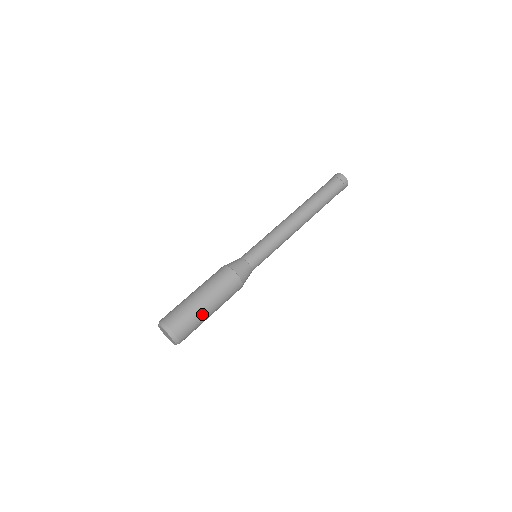
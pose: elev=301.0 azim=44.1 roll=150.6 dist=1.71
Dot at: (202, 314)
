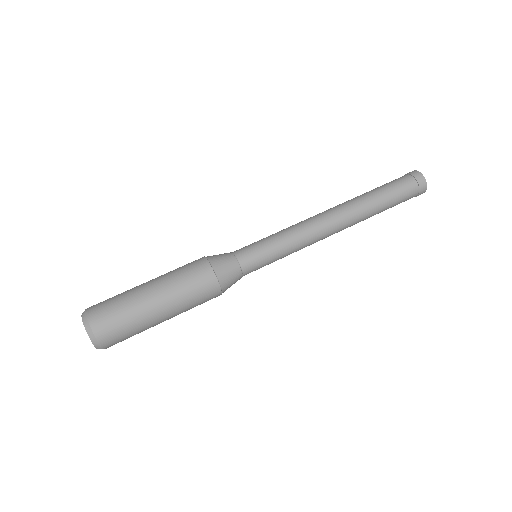
Dot at: (149, 323)
